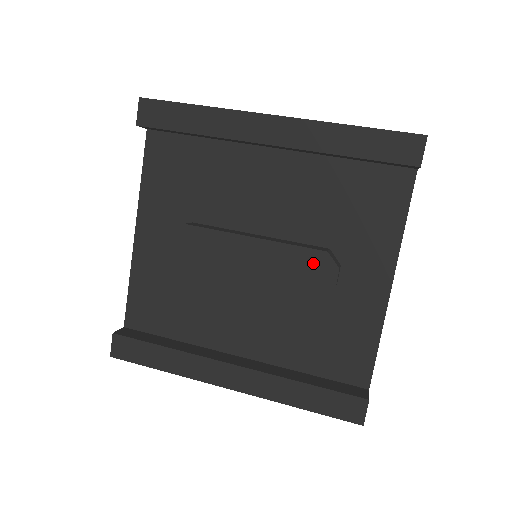
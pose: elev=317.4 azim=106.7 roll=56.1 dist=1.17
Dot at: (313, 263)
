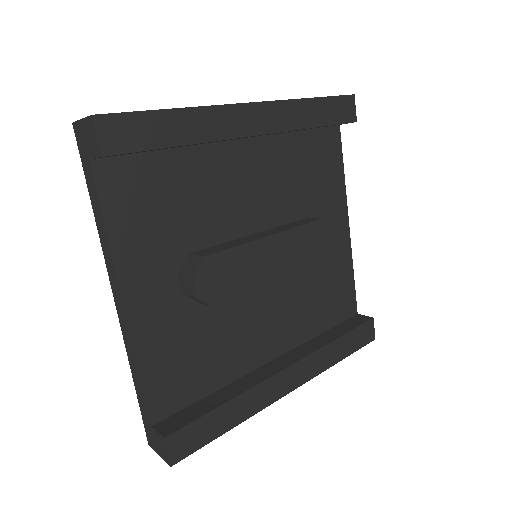
Dot at: (318, 234)
